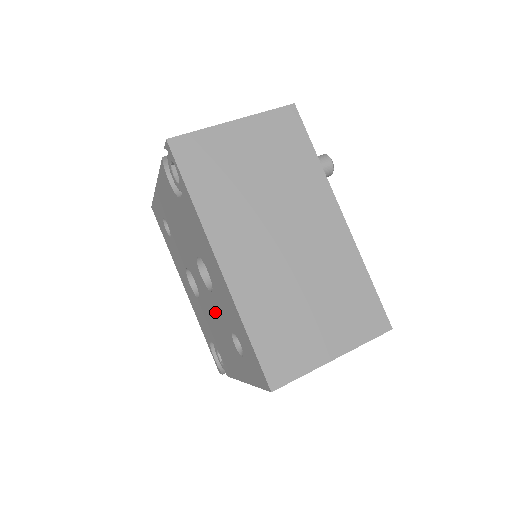
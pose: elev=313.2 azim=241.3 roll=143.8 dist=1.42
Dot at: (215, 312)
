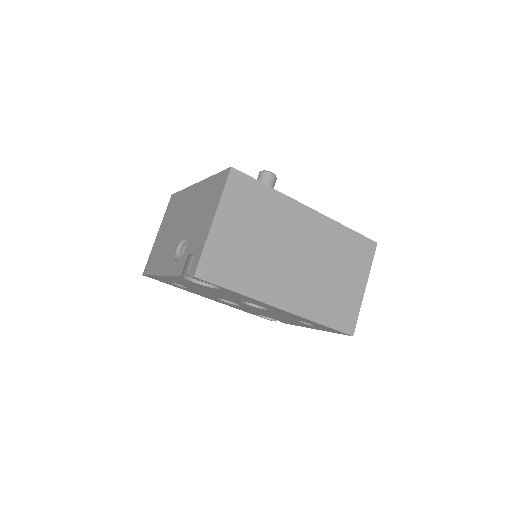
Dot at: (270, 313)
